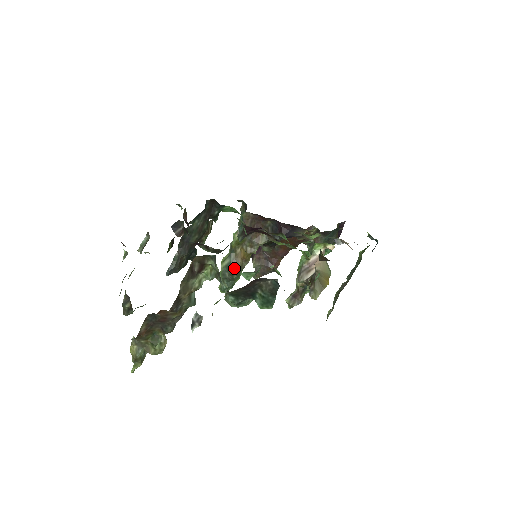
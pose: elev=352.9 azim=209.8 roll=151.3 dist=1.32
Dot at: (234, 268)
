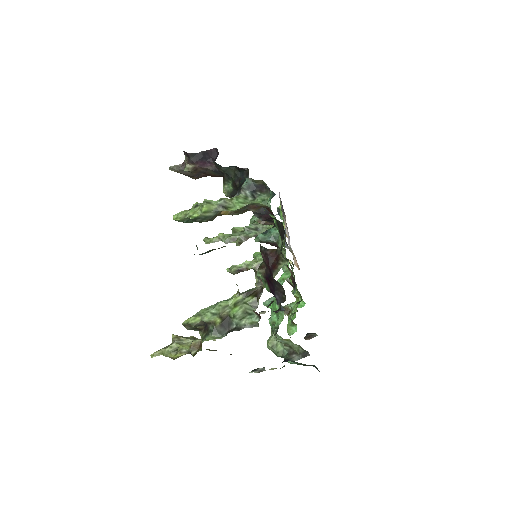
Dot at: (210, 220)
